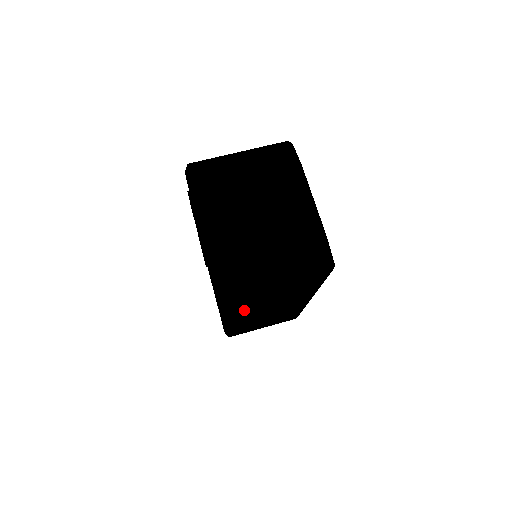
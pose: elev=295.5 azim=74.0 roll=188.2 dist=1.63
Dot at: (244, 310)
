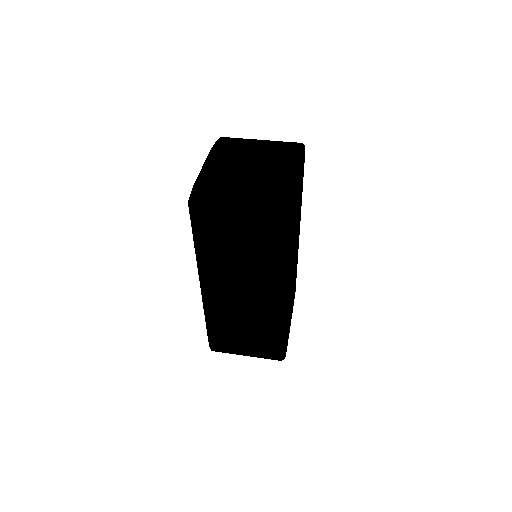
Dot at: (215, 261)
